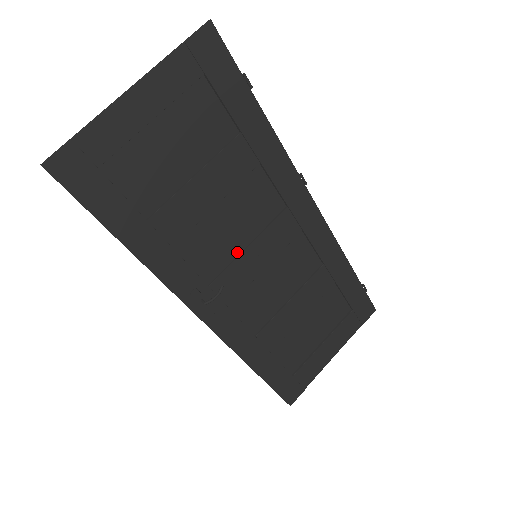
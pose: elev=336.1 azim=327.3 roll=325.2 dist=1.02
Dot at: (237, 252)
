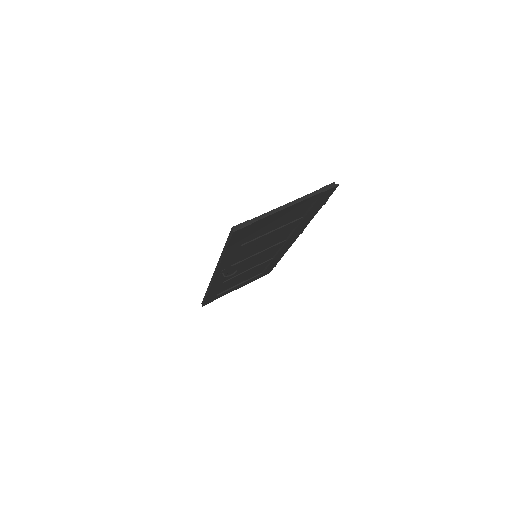
Dot at: (252, 255)
